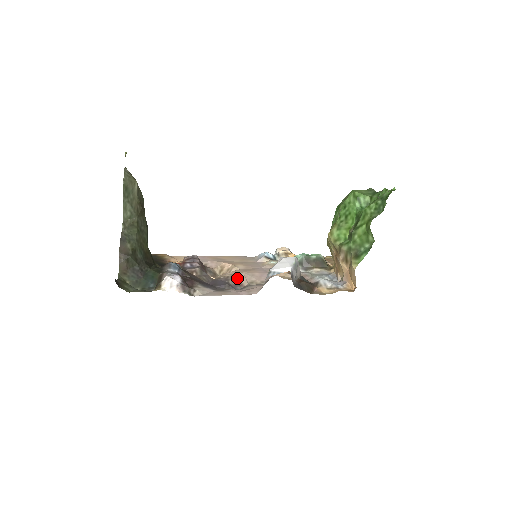
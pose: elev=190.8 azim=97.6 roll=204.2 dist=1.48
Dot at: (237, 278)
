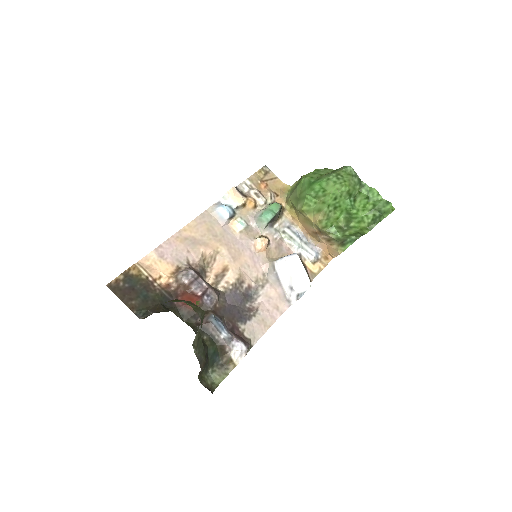
Dot at: (243, 281)
